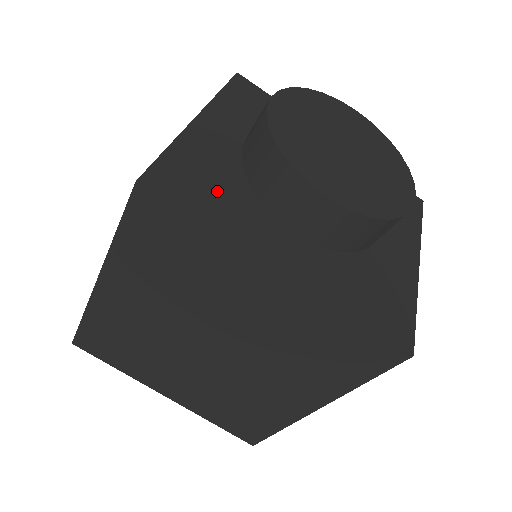
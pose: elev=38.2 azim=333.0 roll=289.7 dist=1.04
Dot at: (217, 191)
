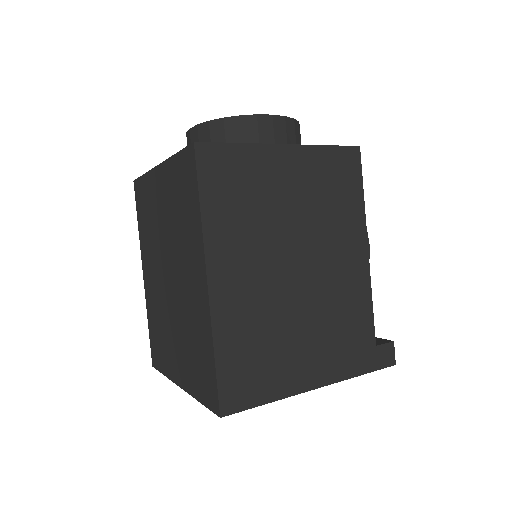
Dot at: occluded
